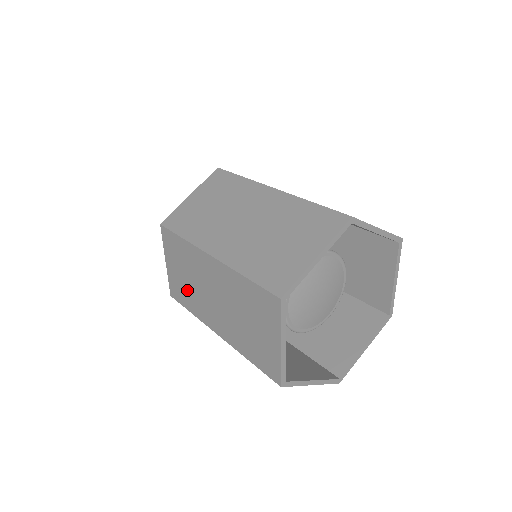
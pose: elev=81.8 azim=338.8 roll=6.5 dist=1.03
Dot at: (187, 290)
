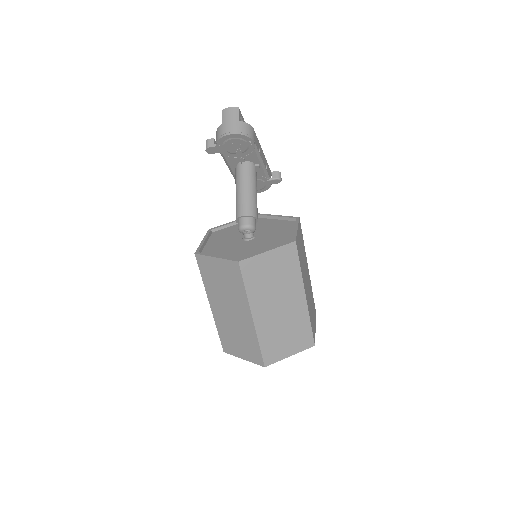
Dot at: (214, 281)
